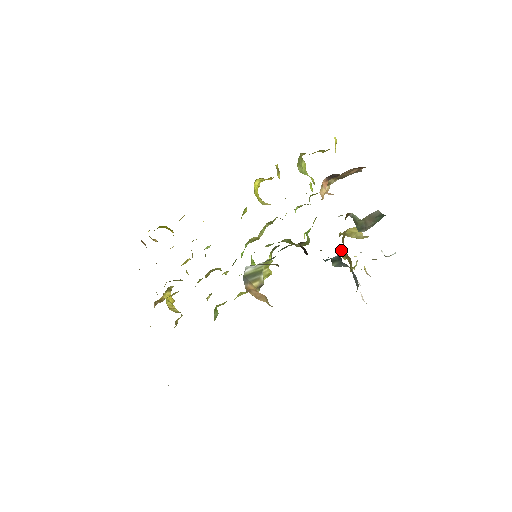
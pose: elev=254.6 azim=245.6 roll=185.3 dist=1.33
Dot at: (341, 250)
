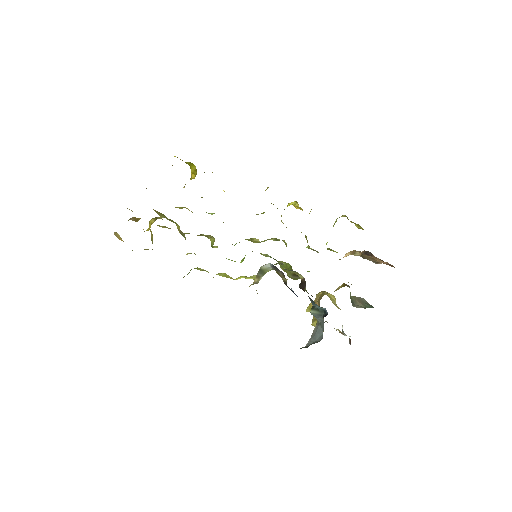
Dot at: occluded
